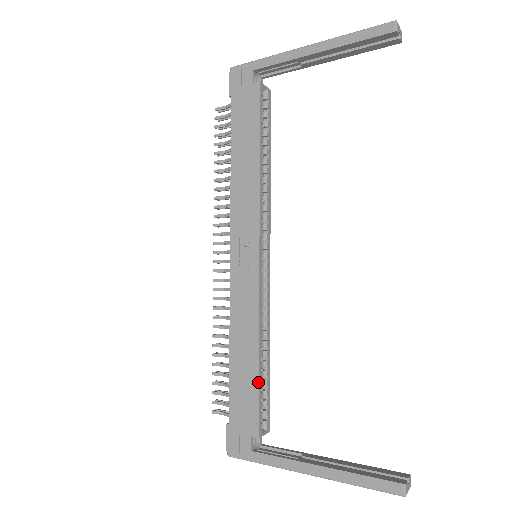
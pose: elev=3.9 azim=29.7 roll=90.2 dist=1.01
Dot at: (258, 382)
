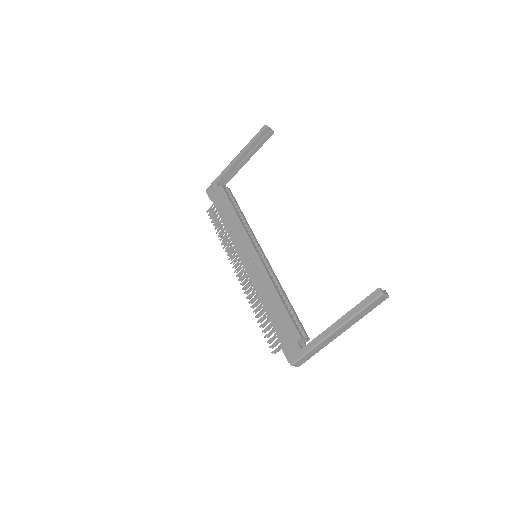
Dot at: (285, 309)
